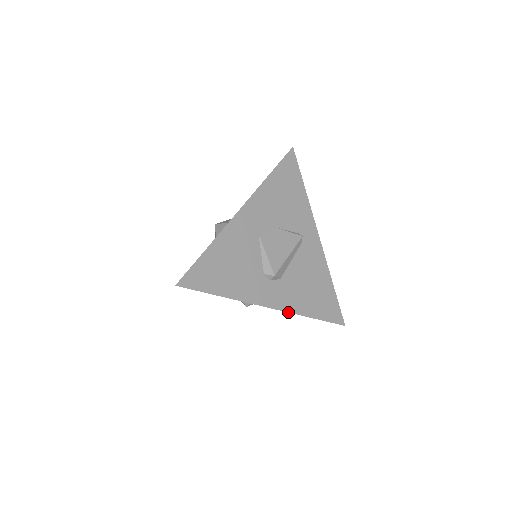
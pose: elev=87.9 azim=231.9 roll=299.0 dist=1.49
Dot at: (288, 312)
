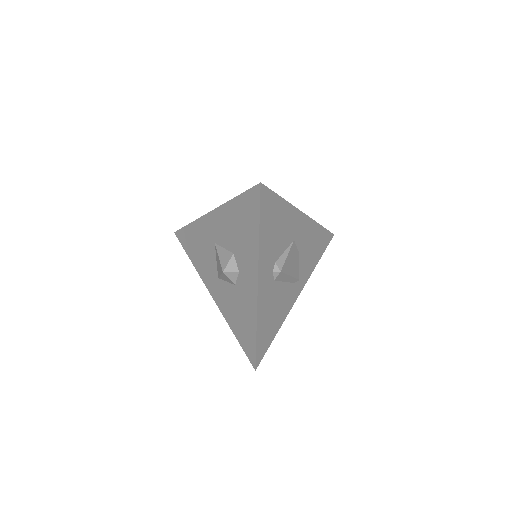
Dot at: (257, 305)
